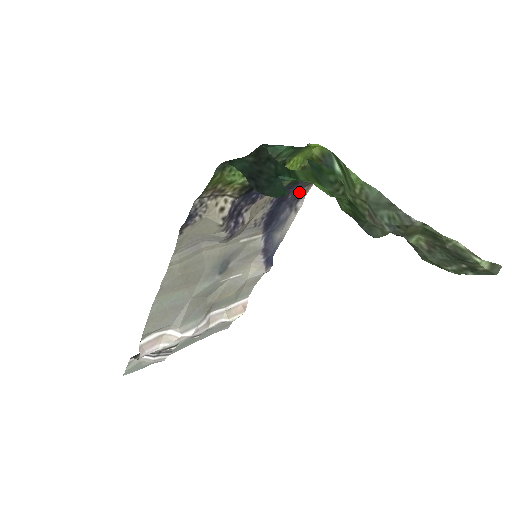
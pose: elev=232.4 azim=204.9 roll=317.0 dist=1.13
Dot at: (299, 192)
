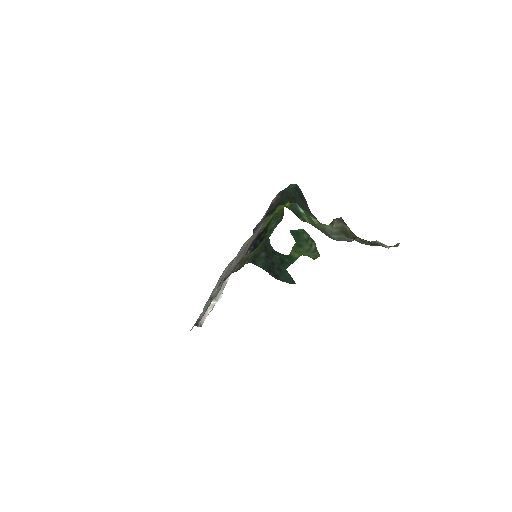
Dot at: occluded
